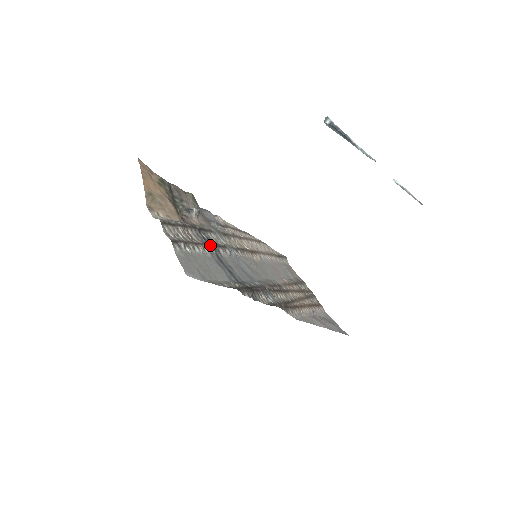
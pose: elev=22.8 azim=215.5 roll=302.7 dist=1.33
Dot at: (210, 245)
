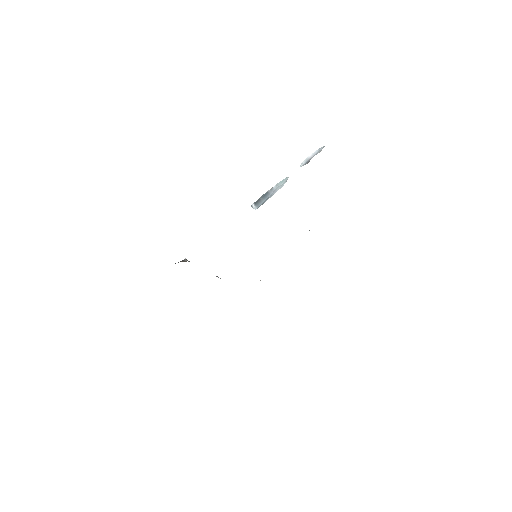
Dot at: occluded
